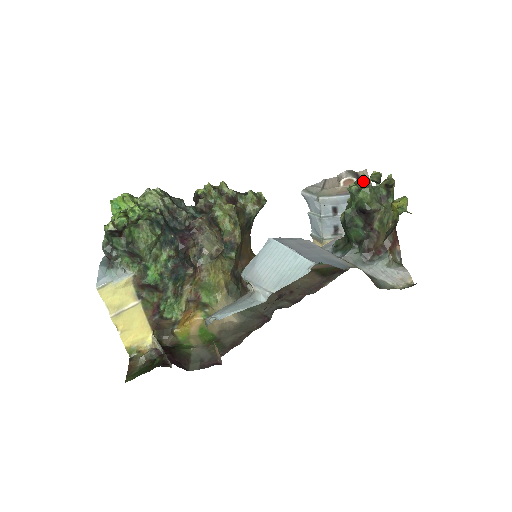
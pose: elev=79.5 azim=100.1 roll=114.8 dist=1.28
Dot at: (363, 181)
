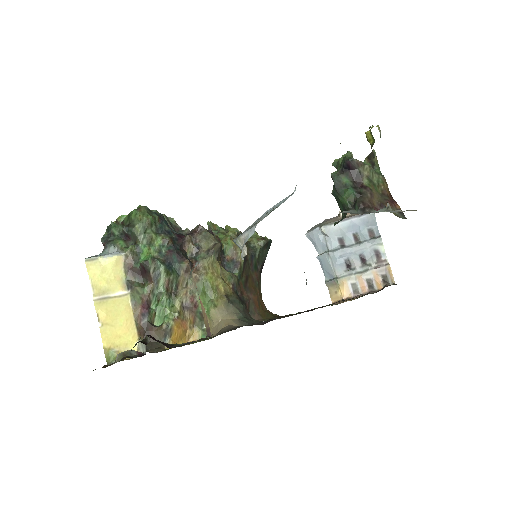
Dot at: occluded
